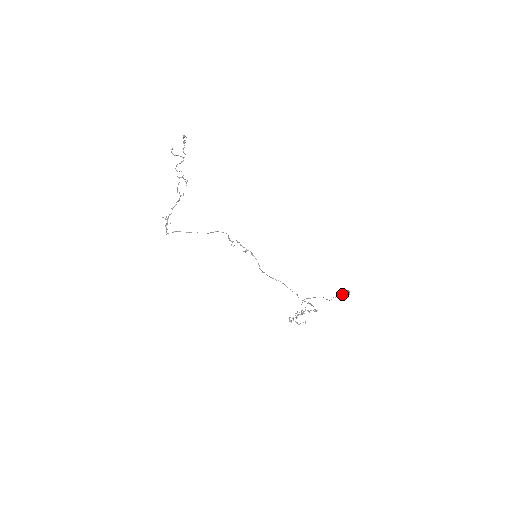
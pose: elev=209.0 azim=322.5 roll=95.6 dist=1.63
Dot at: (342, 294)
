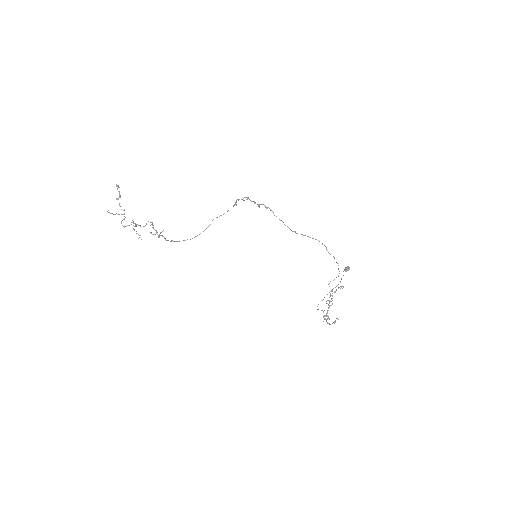
Dot at: occluded
